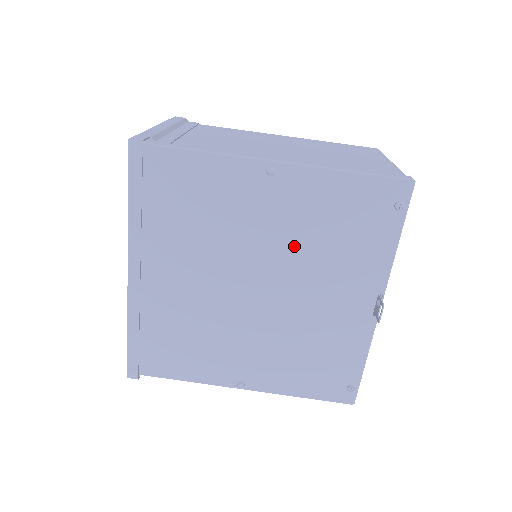
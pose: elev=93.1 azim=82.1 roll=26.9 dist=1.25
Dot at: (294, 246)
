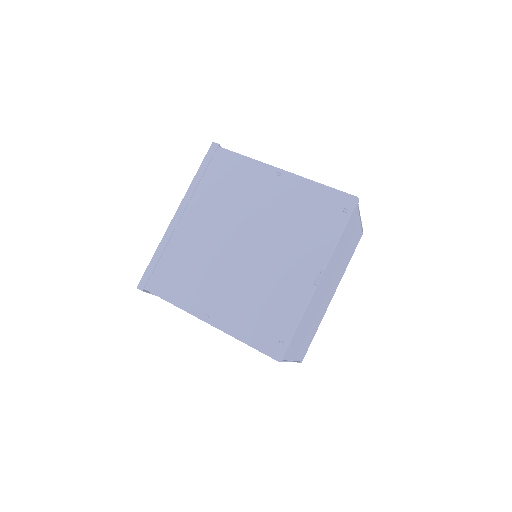
Dot at: (277, 221)
